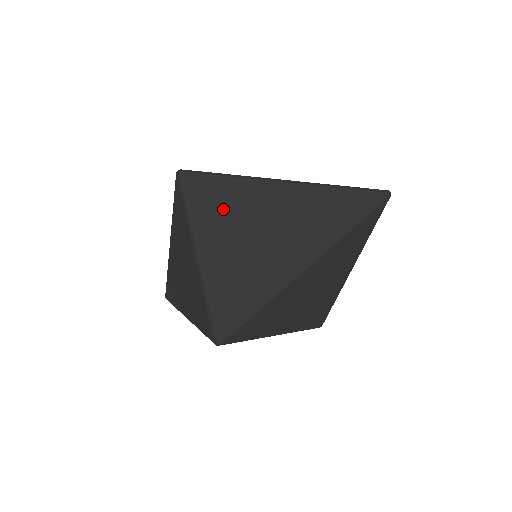
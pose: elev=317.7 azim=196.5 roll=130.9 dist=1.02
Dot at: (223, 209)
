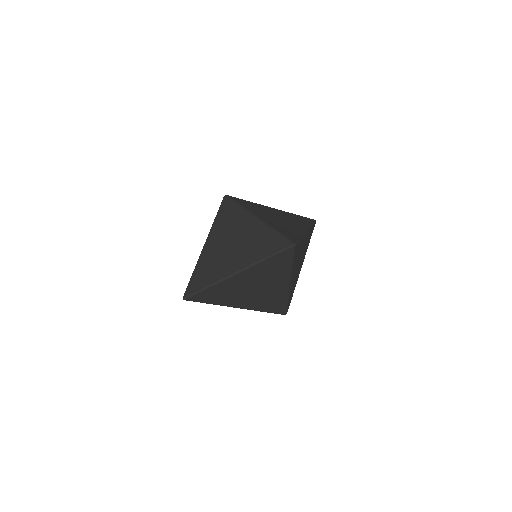
Dot at: (258, 209)
